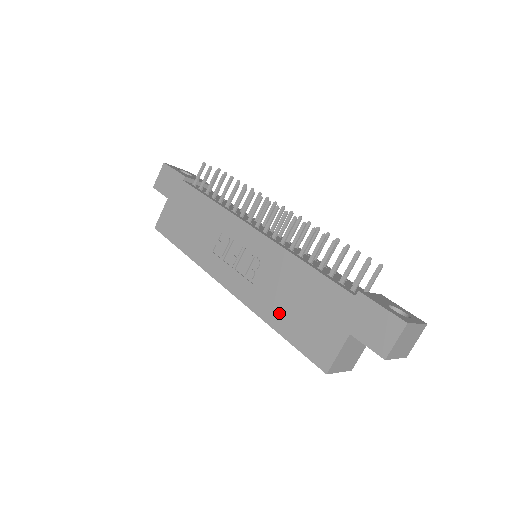
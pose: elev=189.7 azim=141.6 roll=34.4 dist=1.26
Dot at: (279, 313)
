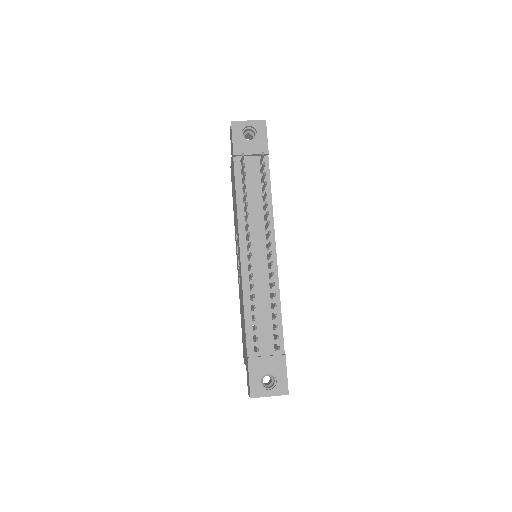
Dot at: (241, 313)
